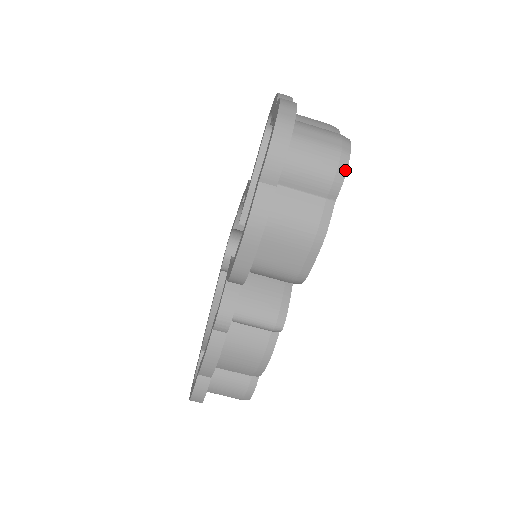
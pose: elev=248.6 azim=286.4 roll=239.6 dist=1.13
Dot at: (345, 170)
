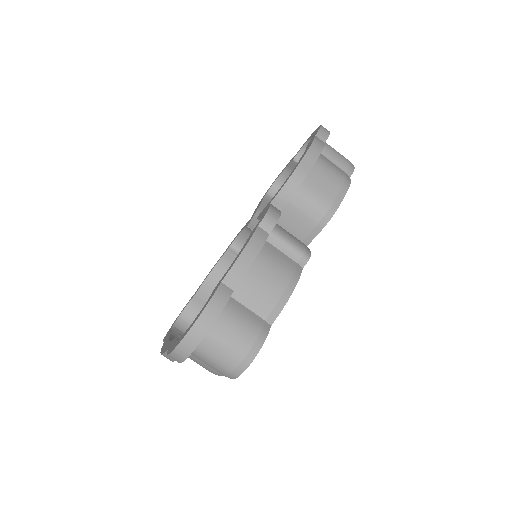
Dot at: occluded
